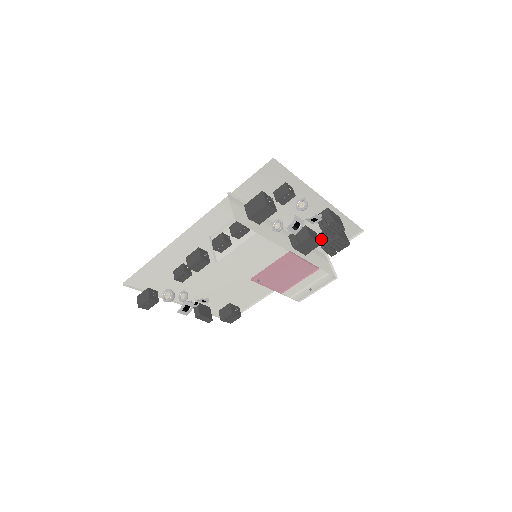
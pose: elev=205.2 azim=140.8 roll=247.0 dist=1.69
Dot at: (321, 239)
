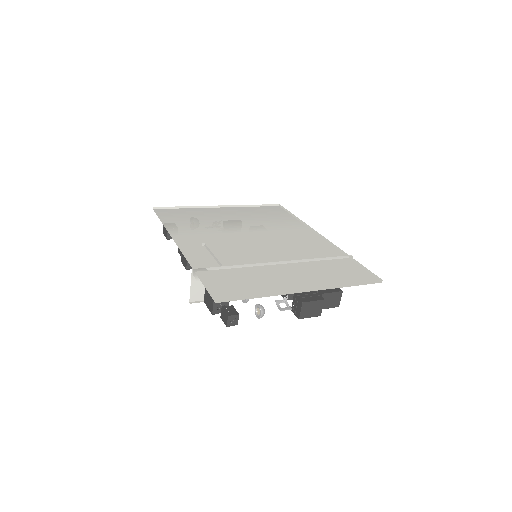
Dot at: (310, 291)
